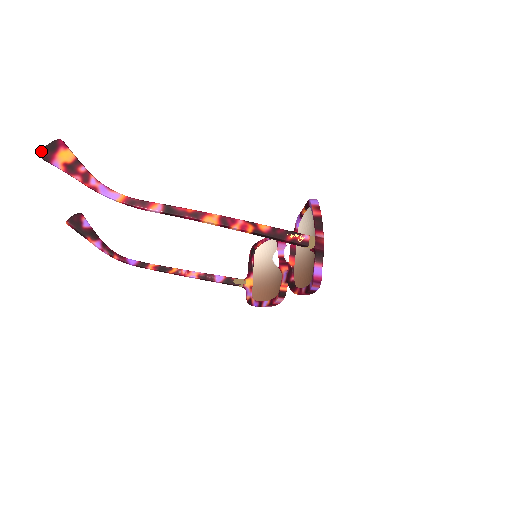
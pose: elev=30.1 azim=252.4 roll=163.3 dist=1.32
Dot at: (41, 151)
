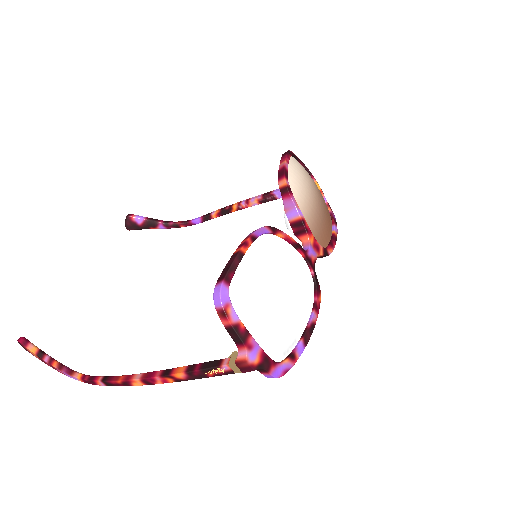
Dot at: (23, 347)
